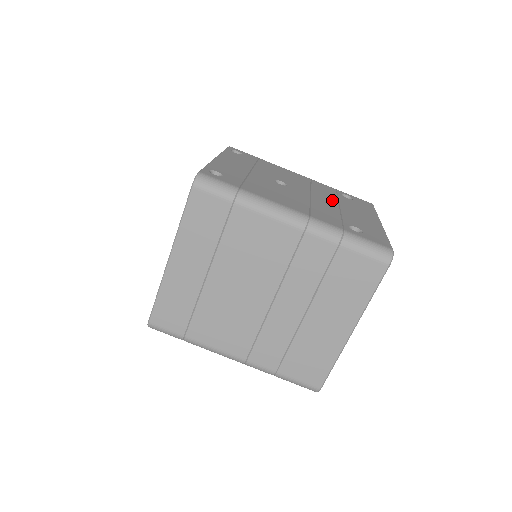
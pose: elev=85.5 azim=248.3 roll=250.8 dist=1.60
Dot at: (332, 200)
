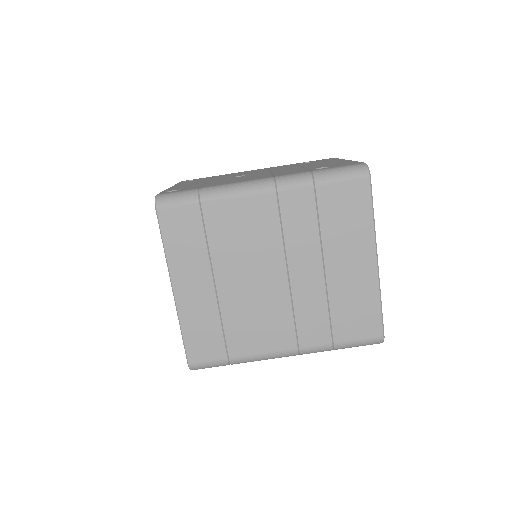
Dot at: (293, 167)
